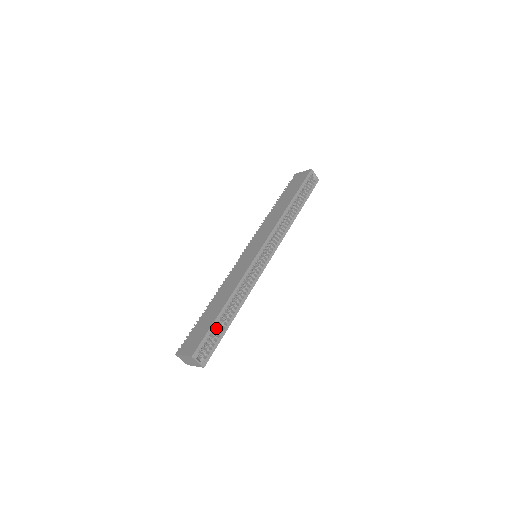
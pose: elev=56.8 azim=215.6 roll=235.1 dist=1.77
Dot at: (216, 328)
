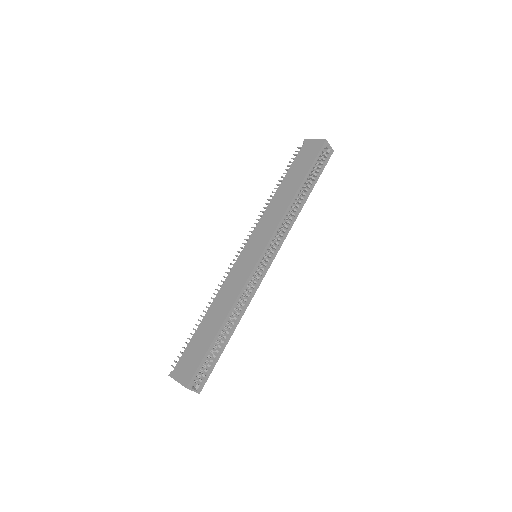
Dot at: occluded
